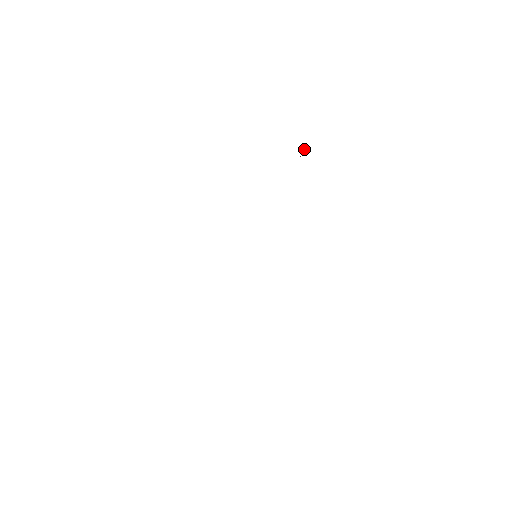
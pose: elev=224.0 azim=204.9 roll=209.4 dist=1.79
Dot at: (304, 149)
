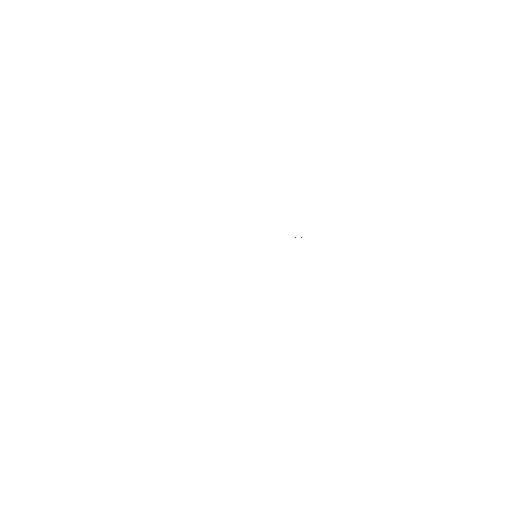
Dot at: occluded
